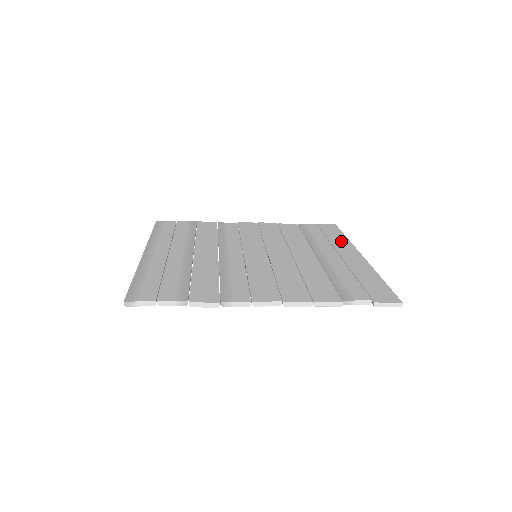
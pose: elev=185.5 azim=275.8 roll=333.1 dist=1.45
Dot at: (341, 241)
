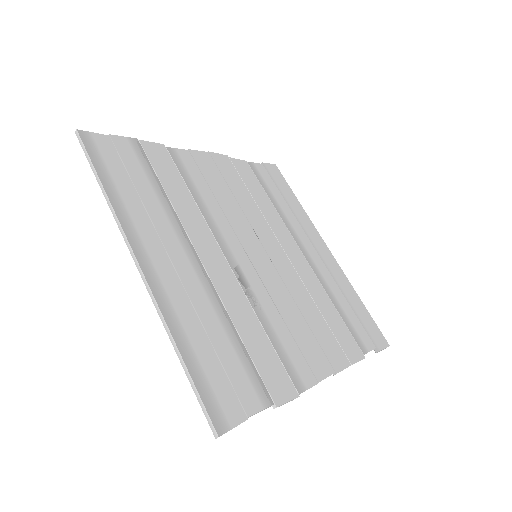
Dot at: (301, 214)
